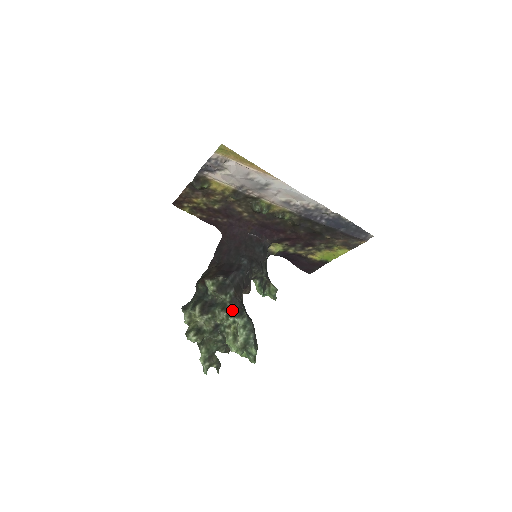
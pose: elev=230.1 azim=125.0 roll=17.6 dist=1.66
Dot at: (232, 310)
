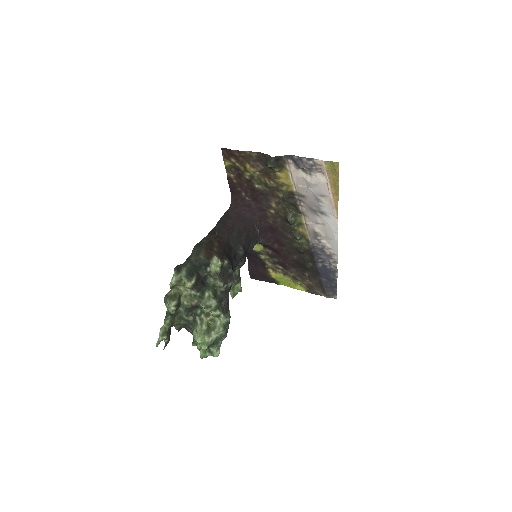
Dot at: (221, 302)
